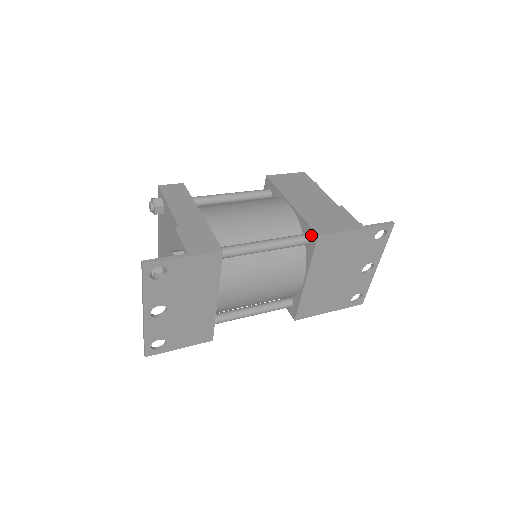
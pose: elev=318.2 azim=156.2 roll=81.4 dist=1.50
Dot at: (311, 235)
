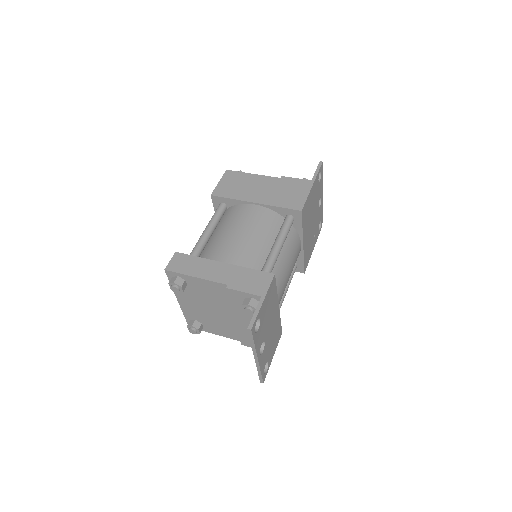
Dot at: (293, 214)
